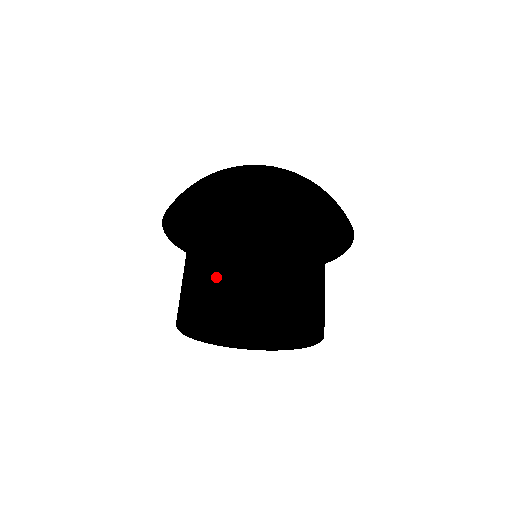
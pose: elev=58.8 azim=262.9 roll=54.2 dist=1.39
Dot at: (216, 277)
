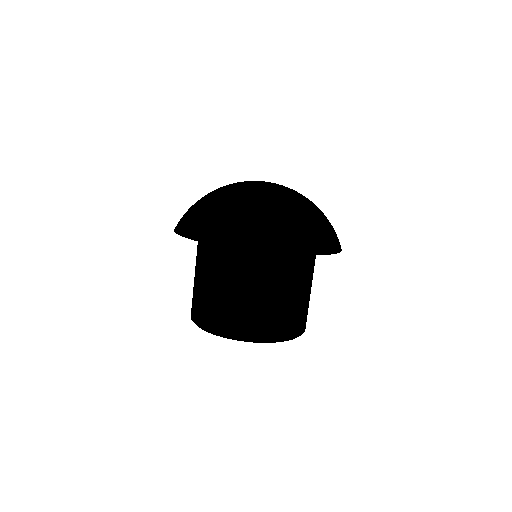
Dot at: (222, 308)
